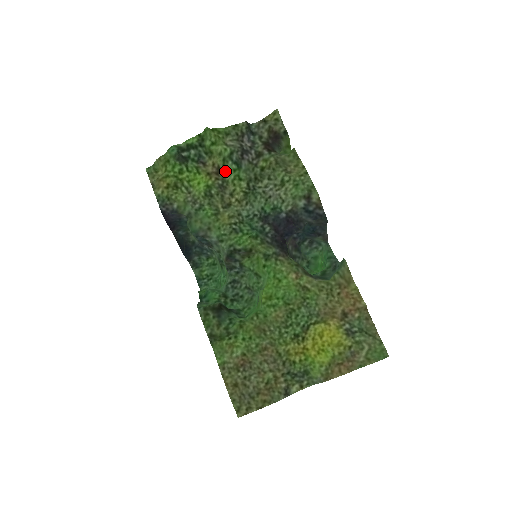
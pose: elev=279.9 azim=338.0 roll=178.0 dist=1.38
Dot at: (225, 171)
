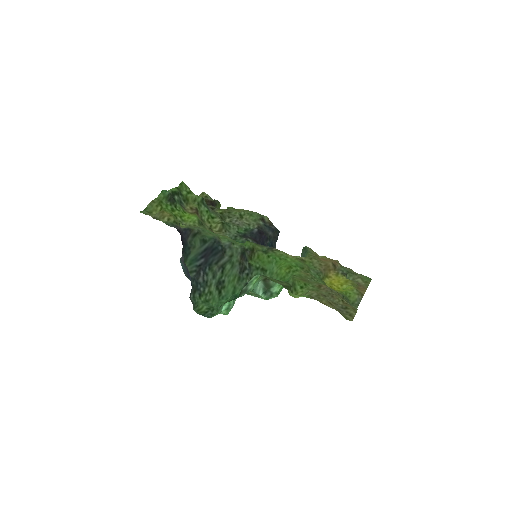
Dot at: (200, 213)
